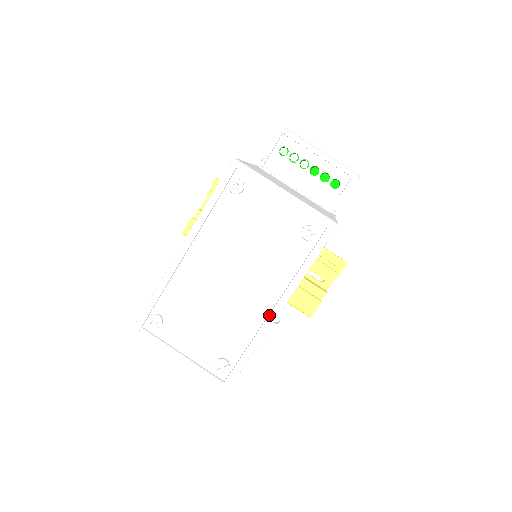
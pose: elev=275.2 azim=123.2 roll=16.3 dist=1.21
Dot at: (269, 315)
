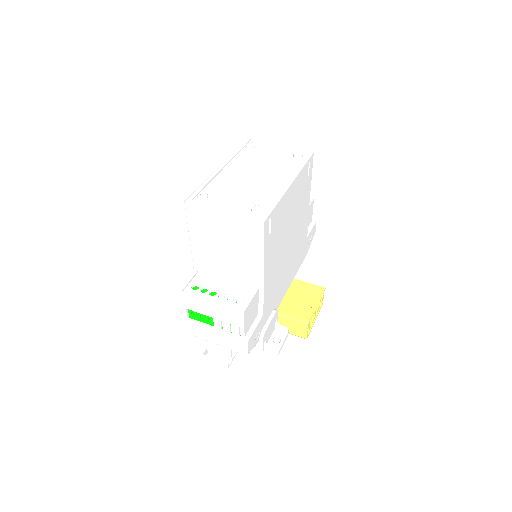
Dot at: (285, 184)
